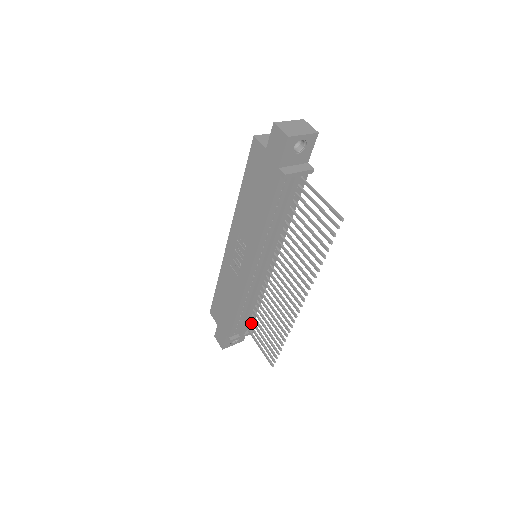
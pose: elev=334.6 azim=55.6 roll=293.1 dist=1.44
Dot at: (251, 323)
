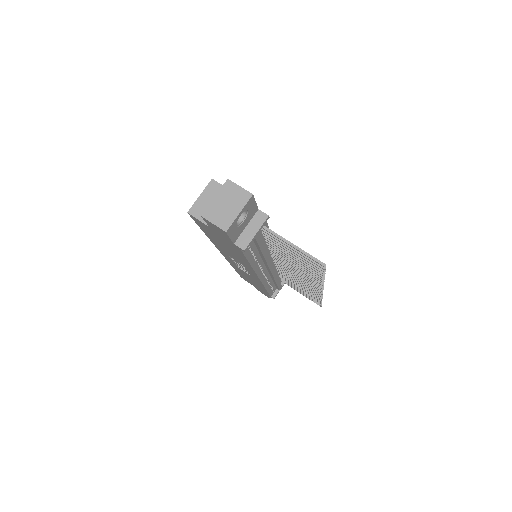
Dot at: occluded
